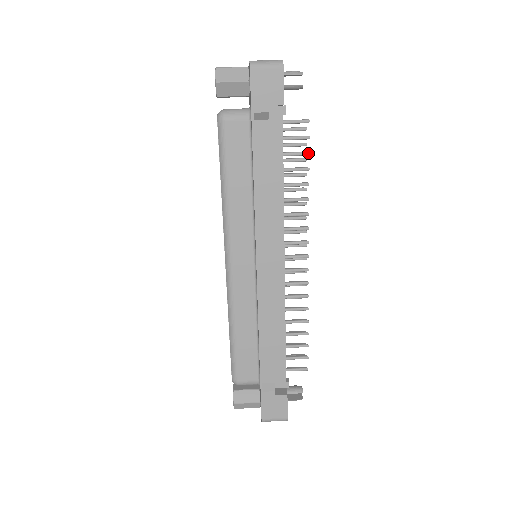
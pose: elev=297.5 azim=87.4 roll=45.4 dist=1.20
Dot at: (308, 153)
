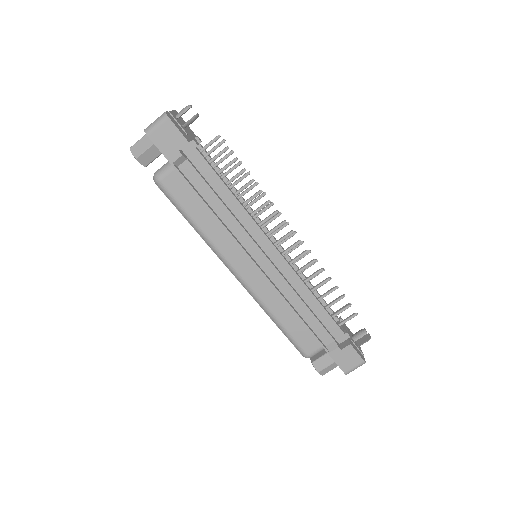
Dot at: (236, 159)
